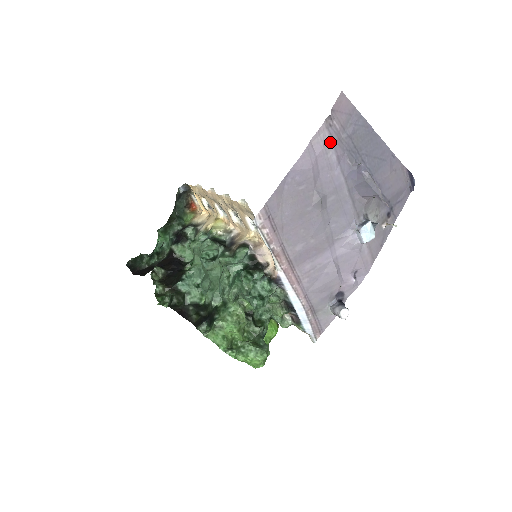
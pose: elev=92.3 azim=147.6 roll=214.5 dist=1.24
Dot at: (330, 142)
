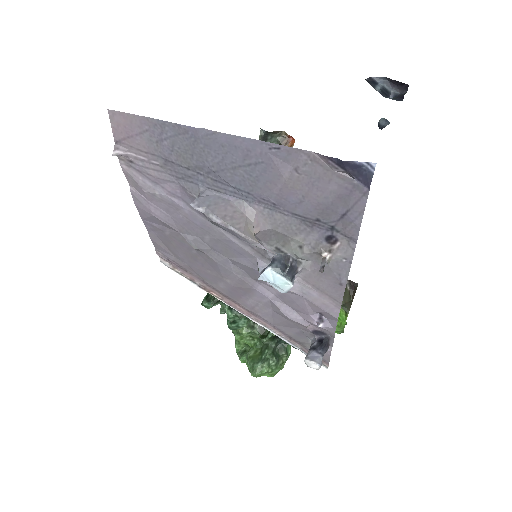
Dot at: (147, 181)
